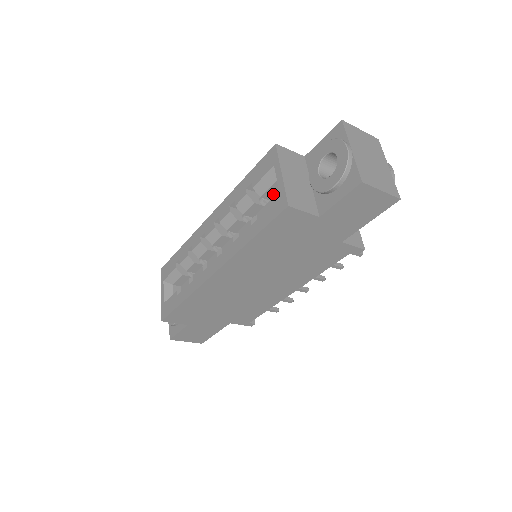
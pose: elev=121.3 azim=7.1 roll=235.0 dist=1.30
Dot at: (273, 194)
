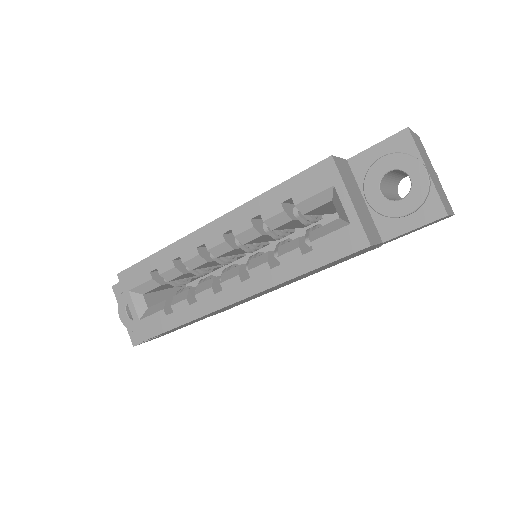
Dot at: (316, 210)
